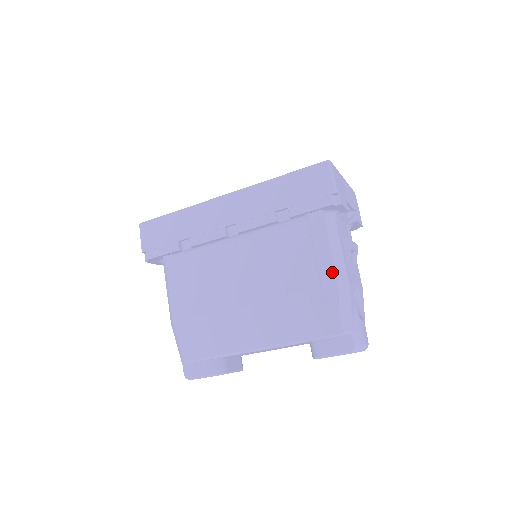
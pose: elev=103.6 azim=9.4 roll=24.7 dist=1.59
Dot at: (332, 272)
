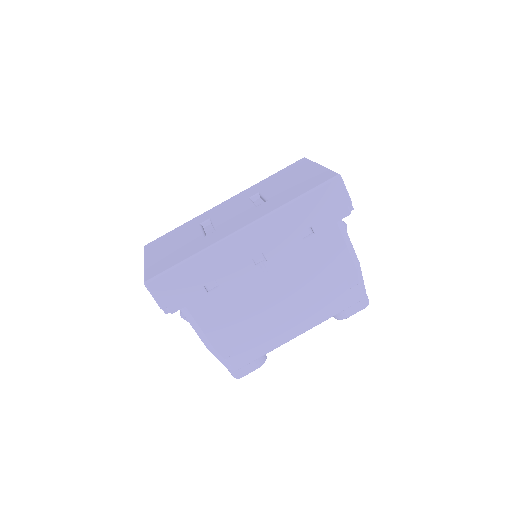
Dot at: (350, 261)
